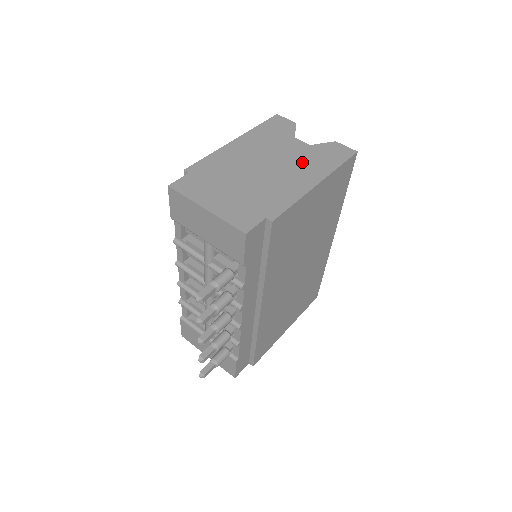
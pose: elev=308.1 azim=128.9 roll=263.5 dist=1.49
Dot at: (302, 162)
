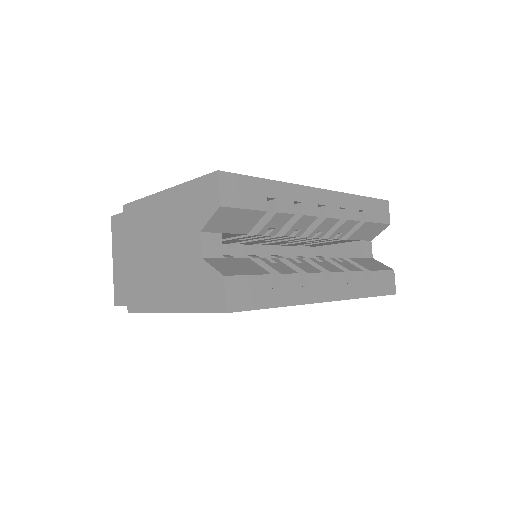
Dot at: (179, 275)
